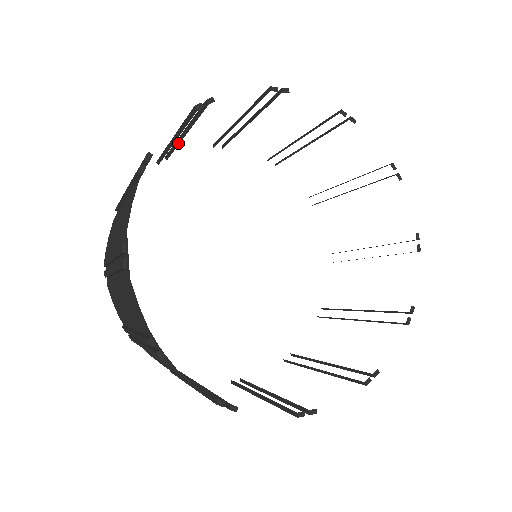
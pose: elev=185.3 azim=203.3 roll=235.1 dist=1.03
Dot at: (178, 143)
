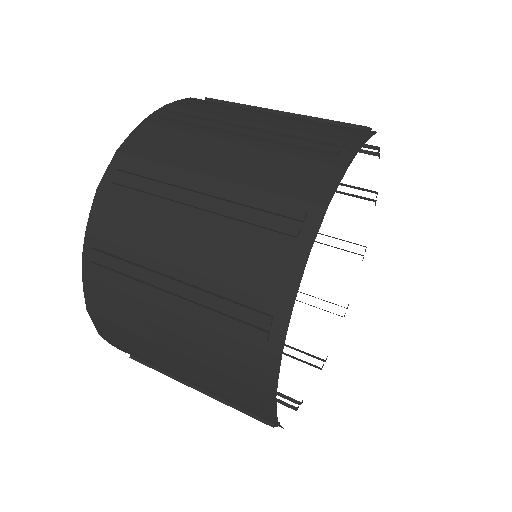
Dot at: (178, 187)
